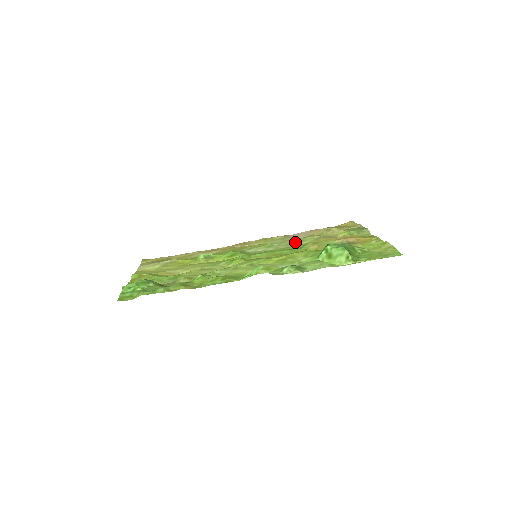
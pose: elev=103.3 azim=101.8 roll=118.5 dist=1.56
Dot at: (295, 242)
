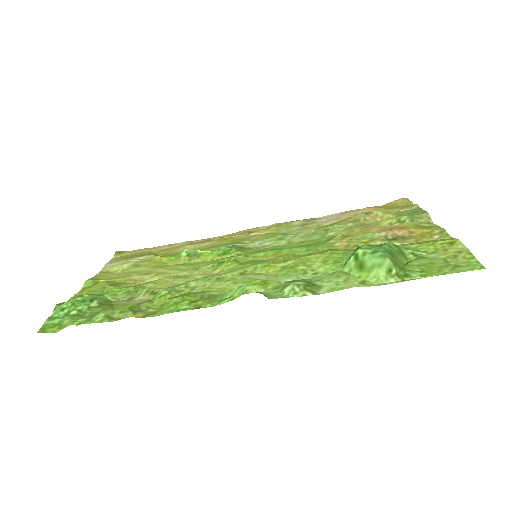
Dot at: (318, 232)
